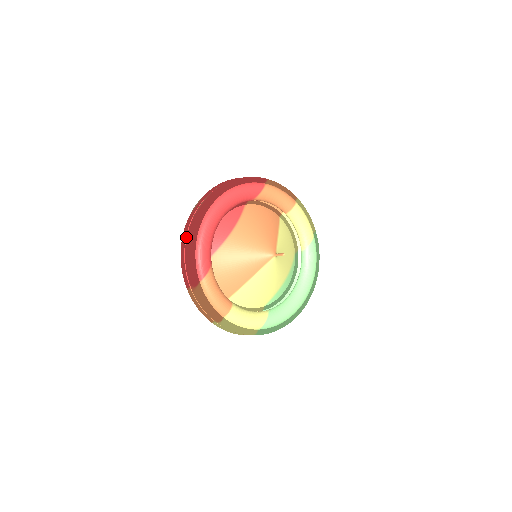
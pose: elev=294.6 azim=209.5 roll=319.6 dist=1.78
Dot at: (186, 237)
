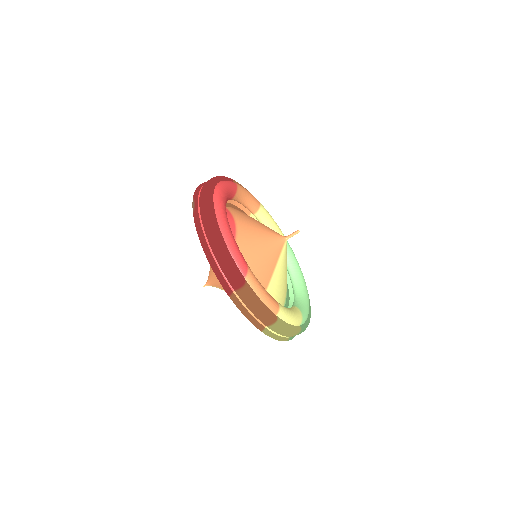
Dot at: (205, 236)
